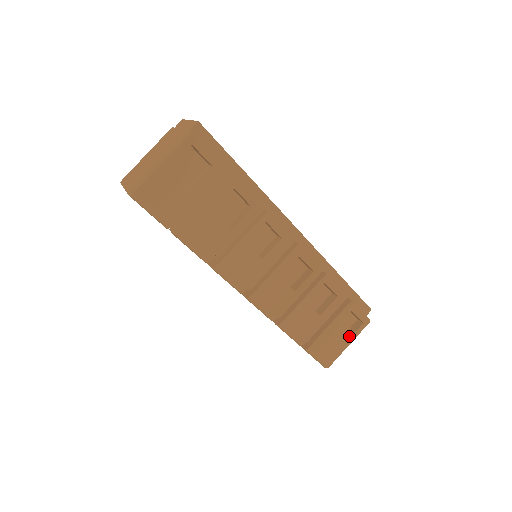
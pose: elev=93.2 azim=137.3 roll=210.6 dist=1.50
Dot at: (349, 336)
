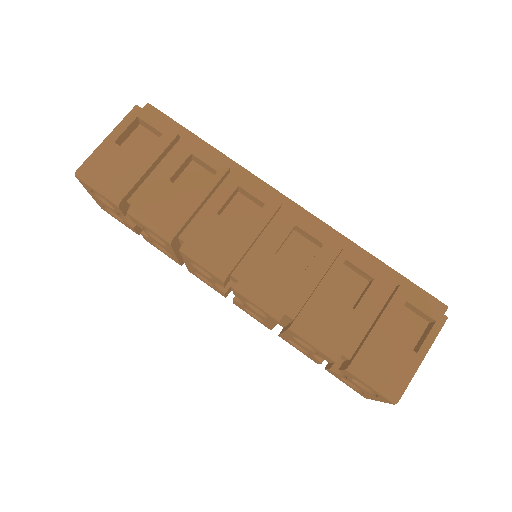
Dot at: (419, 345)
